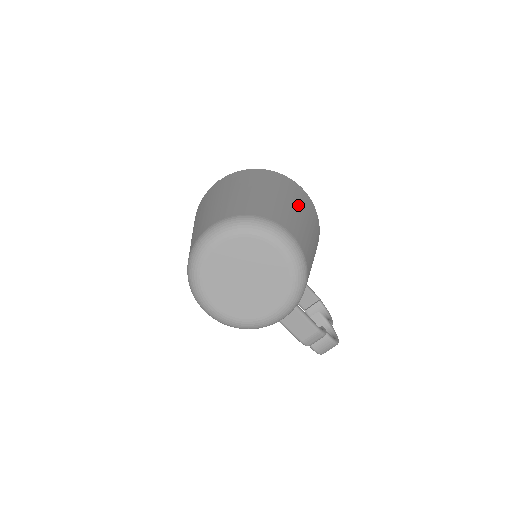
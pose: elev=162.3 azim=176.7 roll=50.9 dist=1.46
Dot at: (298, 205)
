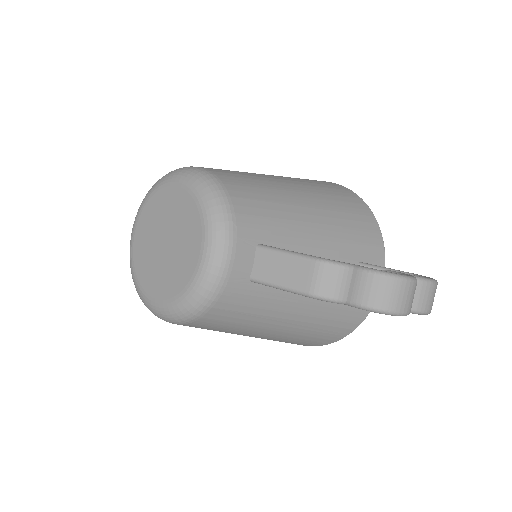
Dot at: occluded
